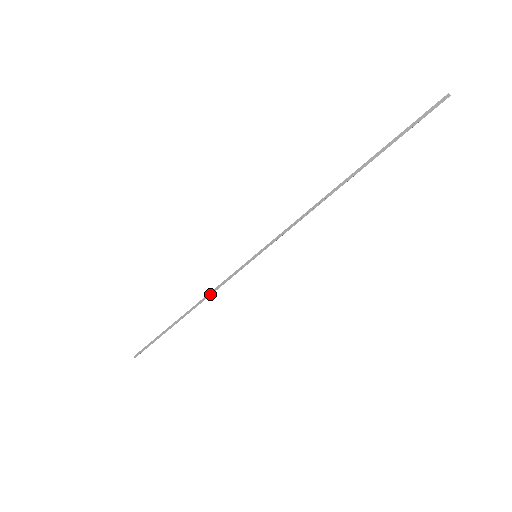
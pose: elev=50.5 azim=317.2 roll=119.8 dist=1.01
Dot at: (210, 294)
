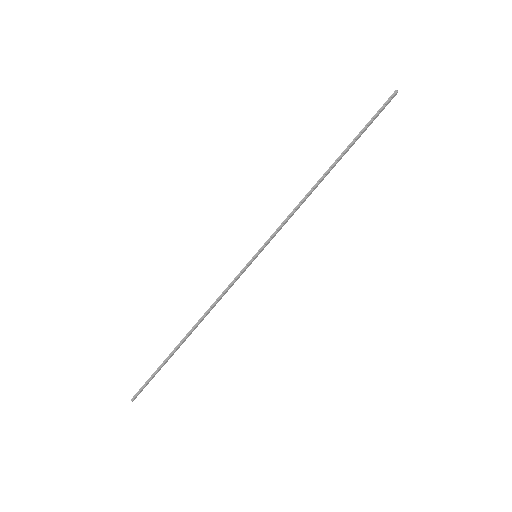
Dot at: (213, 305)
